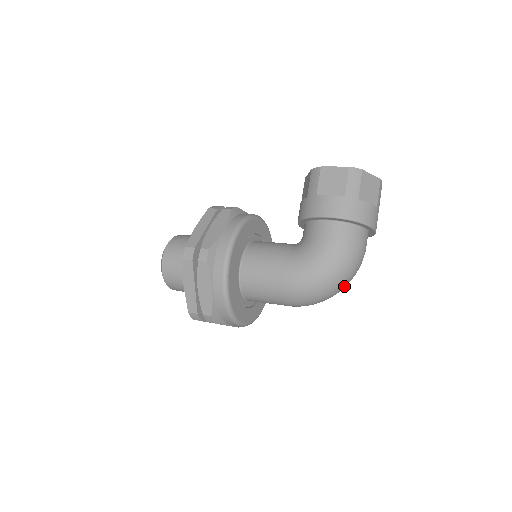
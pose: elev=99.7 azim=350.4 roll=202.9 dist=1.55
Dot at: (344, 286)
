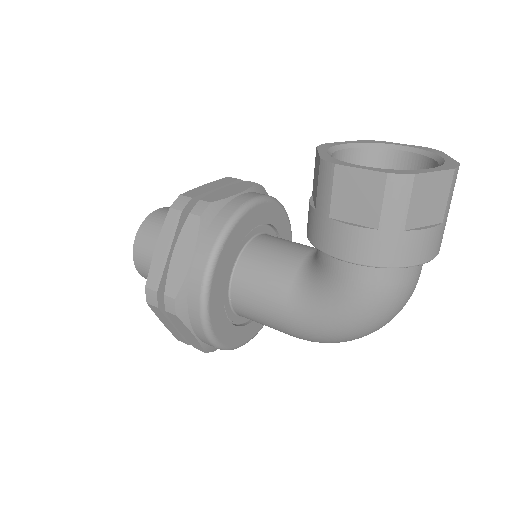
Dot at: occluded
